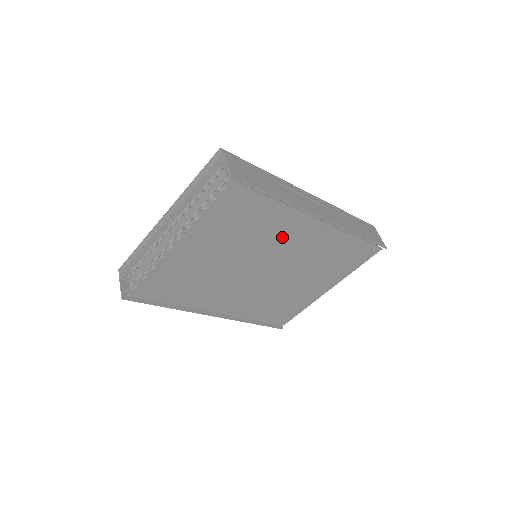
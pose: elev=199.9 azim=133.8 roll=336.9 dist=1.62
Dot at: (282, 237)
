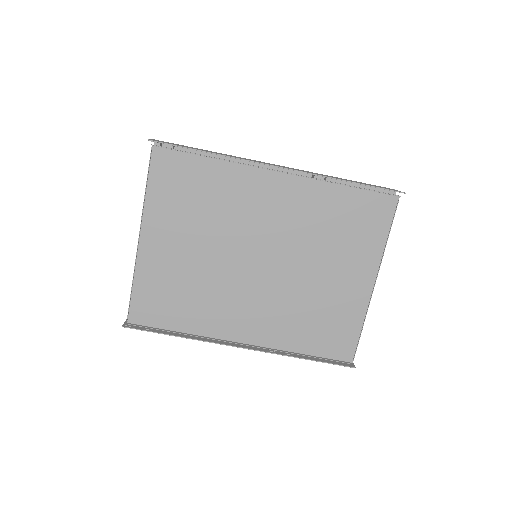
Dot at: (250, 205)
